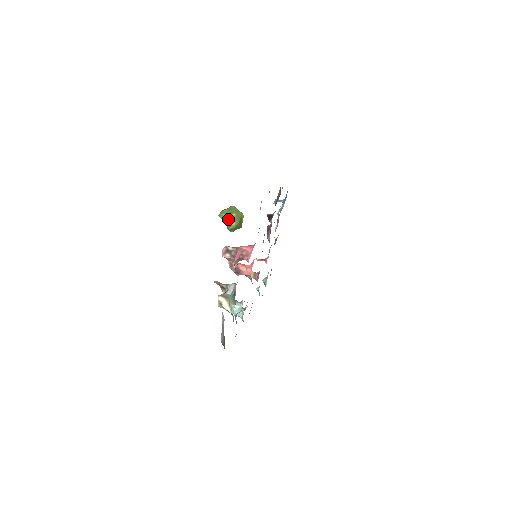
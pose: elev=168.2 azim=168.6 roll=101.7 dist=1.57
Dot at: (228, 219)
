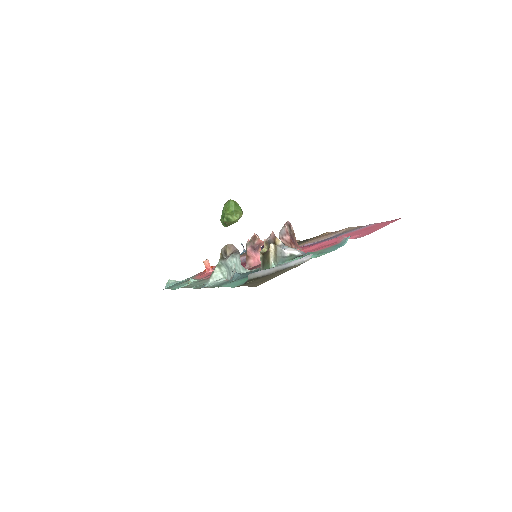
Dot at: (235, 210)
